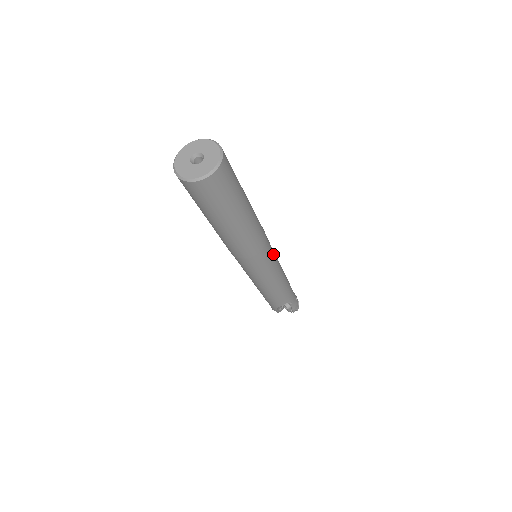
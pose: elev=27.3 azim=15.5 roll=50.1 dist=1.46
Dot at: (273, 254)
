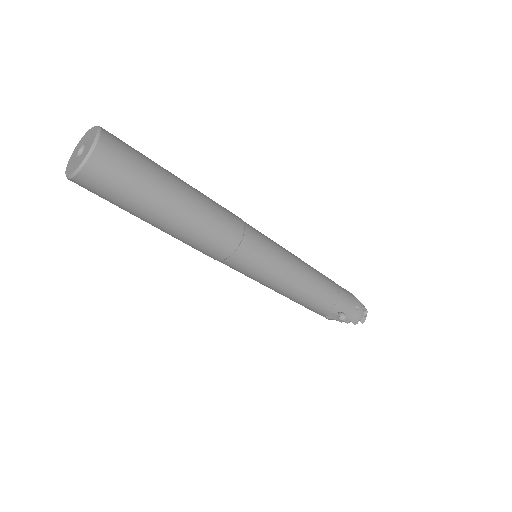
Dot at: (271, 255)
